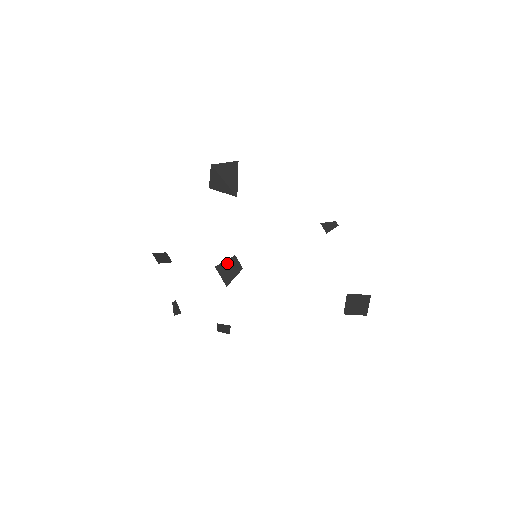
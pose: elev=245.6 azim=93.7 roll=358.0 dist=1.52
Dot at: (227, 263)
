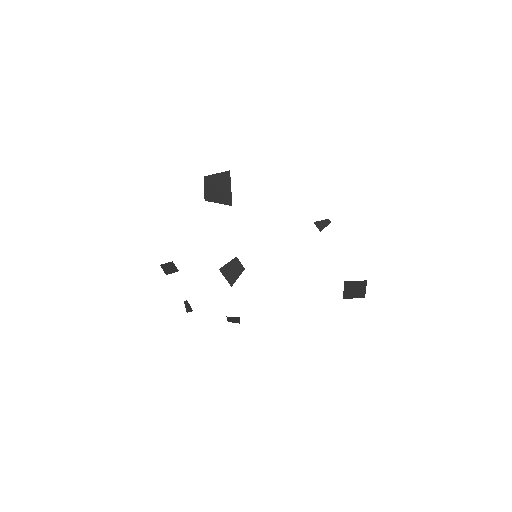
Dot at: (230, 265)
